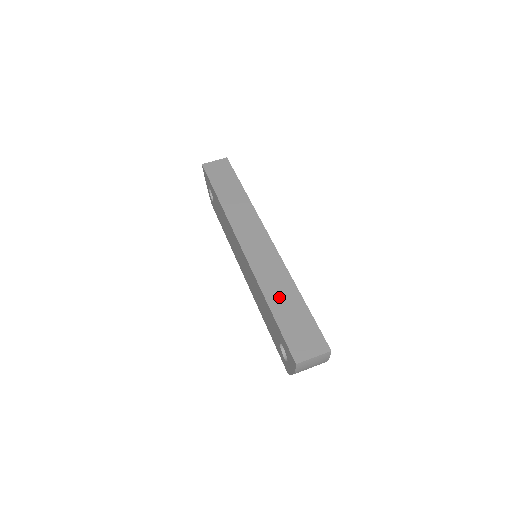
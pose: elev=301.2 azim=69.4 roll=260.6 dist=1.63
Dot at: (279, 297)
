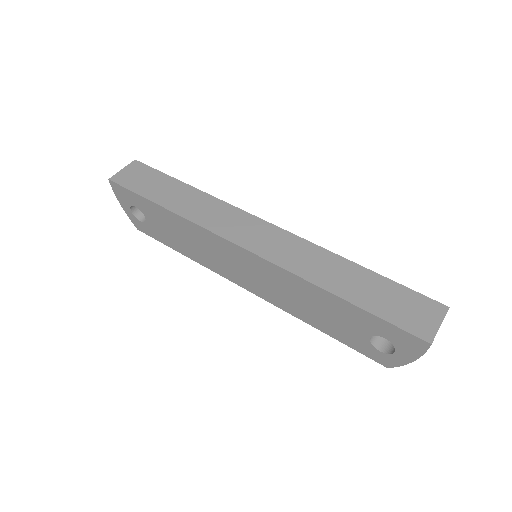
Dot at: (342, 282)
